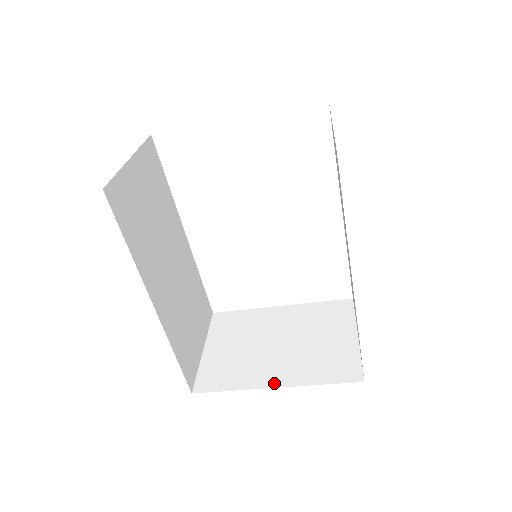
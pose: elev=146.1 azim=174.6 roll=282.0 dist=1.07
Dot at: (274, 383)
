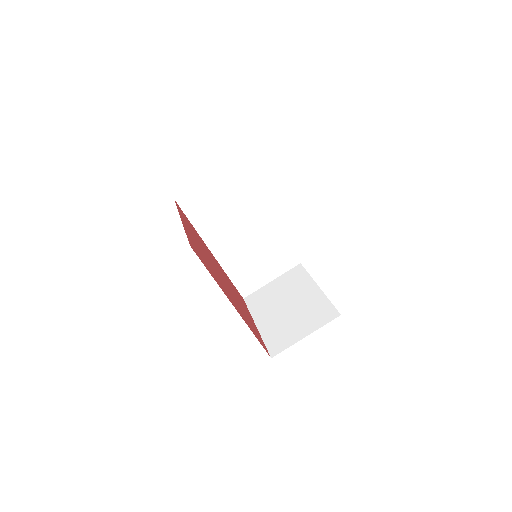
Dot at: (258, 323)
